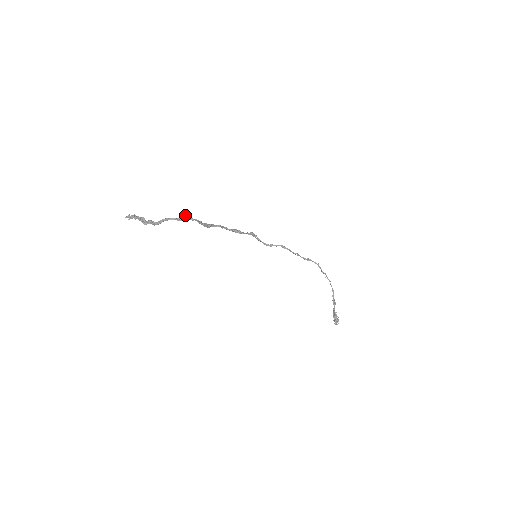
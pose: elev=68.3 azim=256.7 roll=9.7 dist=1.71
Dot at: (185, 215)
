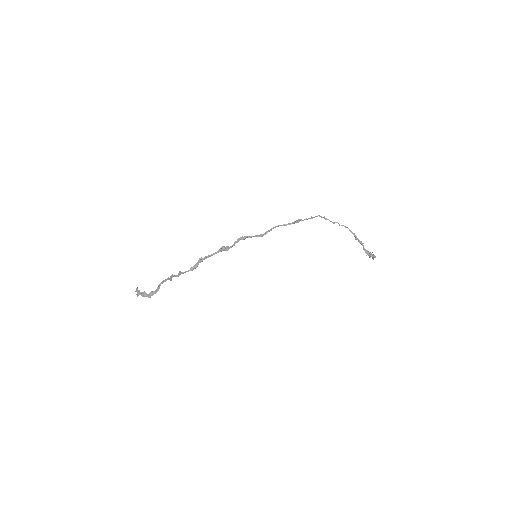
Dot at: (170, 276)
